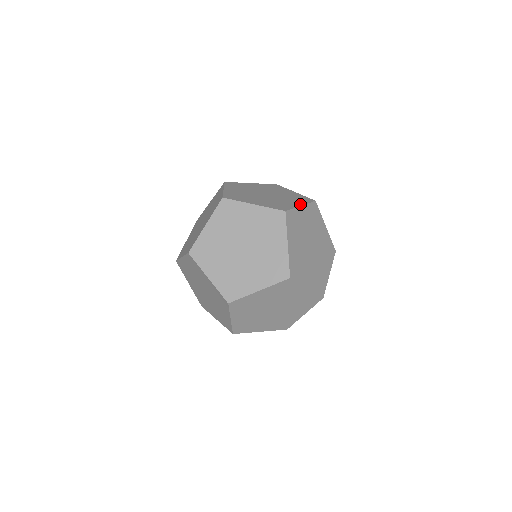
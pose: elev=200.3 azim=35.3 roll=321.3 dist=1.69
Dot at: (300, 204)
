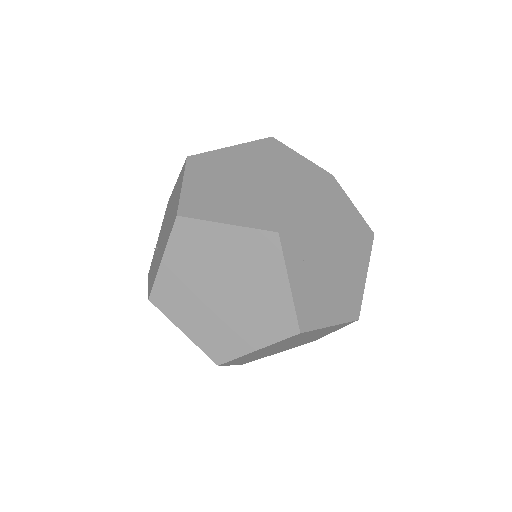
Dot at: occluded
